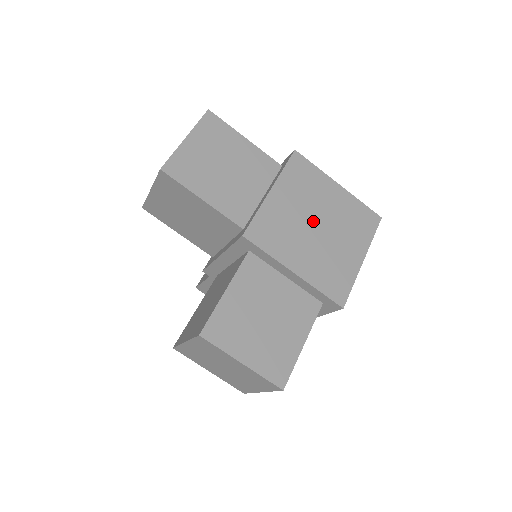
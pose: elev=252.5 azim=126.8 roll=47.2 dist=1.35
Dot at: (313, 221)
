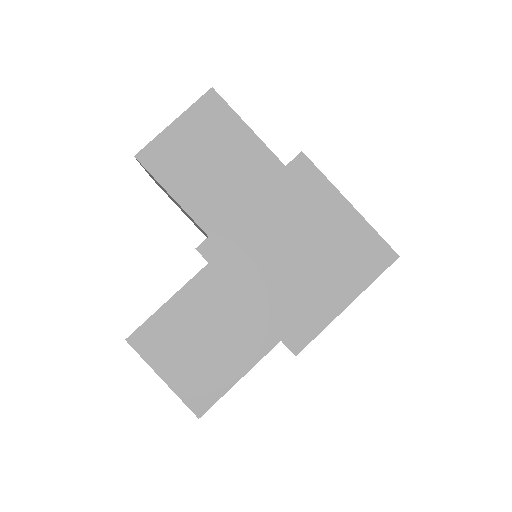
Dot at: (294, 245)
